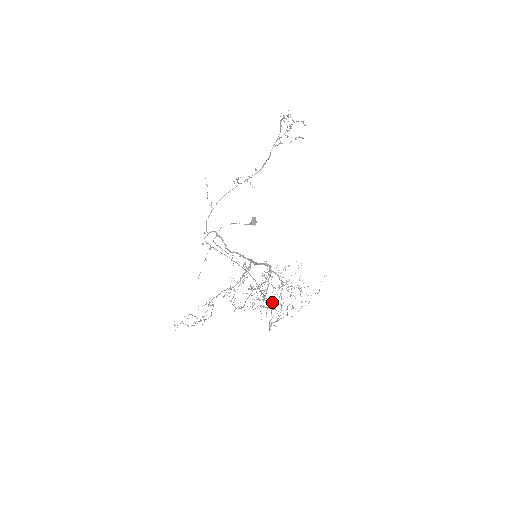
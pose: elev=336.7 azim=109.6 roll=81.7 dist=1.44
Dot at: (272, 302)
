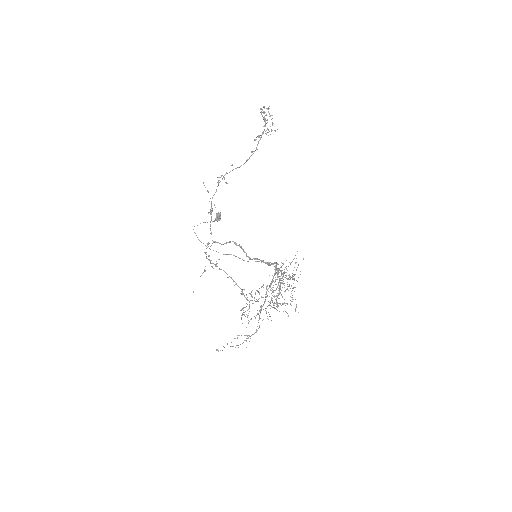
Dot at: occluded
